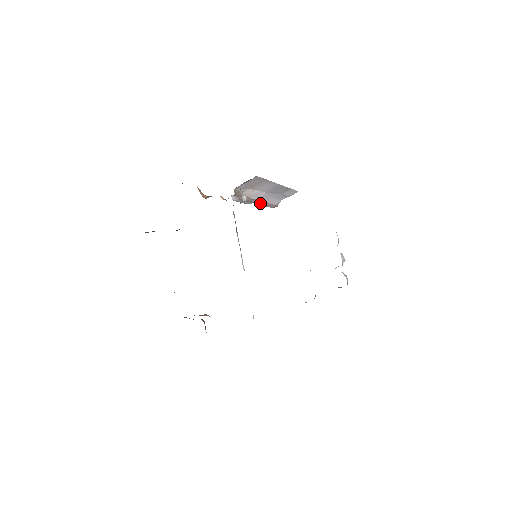
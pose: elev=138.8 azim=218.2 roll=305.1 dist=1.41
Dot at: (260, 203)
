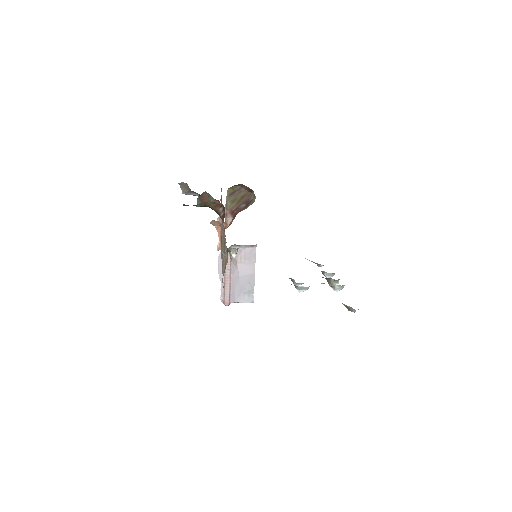
Dot at: (227, 283)
